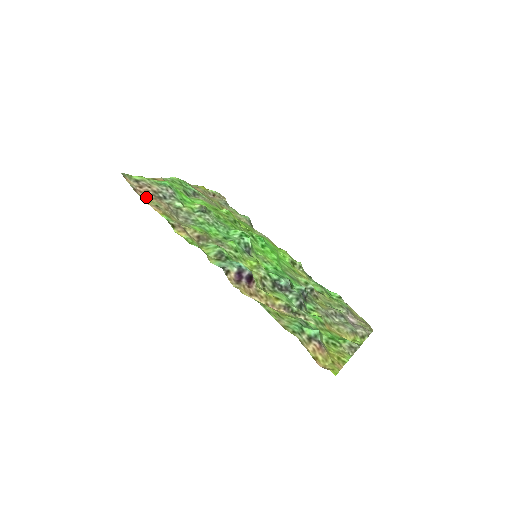
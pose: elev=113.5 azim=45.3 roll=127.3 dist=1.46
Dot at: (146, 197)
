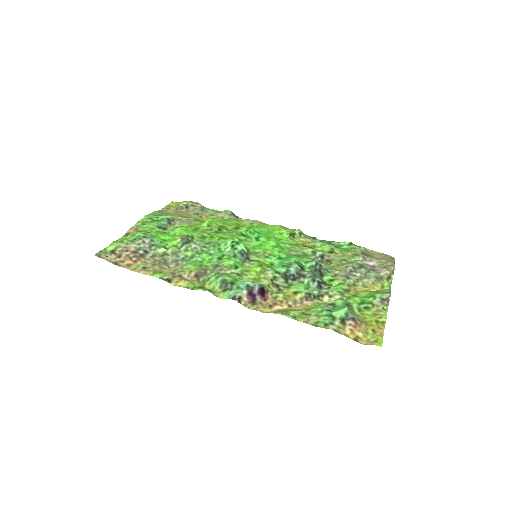
Dot at: (130, 264)
